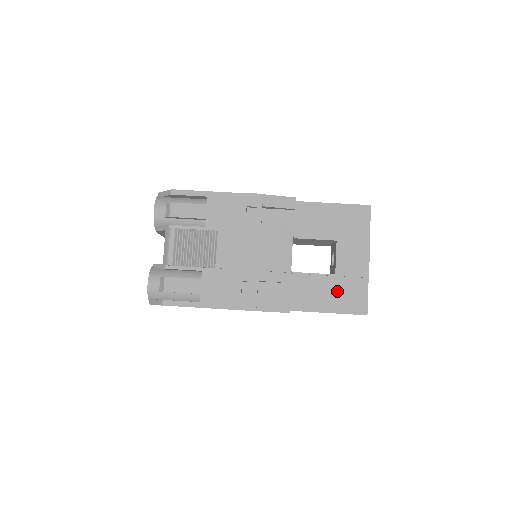
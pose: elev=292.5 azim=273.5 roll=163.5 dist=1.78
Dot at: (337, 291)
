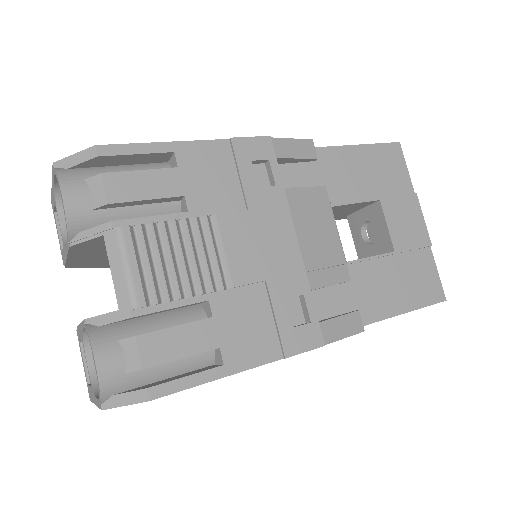
Dot at: (403, 276)
